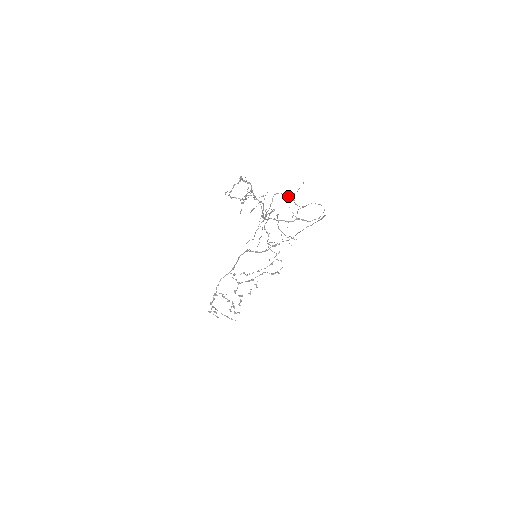
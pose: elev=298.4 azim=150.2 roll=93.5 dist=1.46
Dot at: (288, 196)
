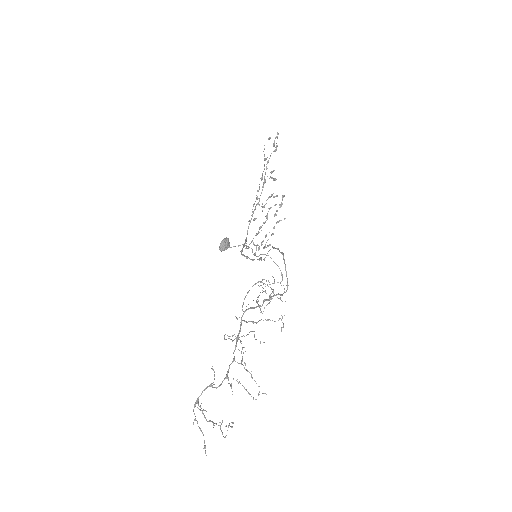
Dot at: occluded
